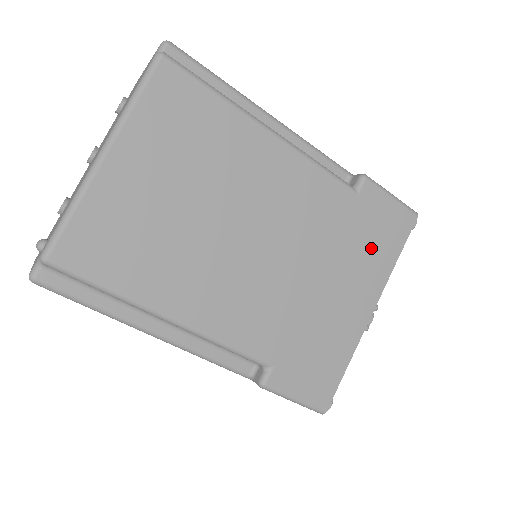
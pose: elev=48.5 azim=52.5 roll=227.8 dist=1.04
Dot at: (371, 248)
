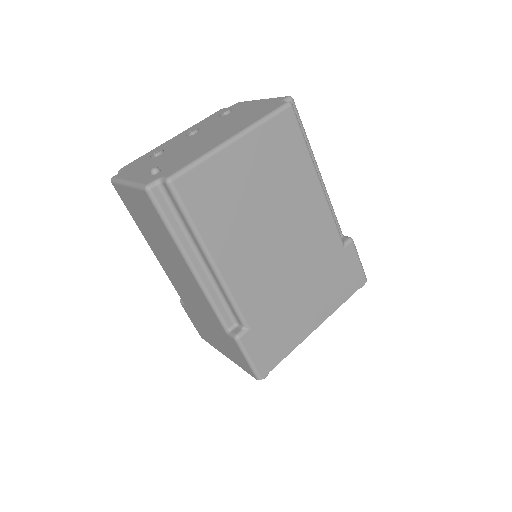
Dot at: (335, 286)
